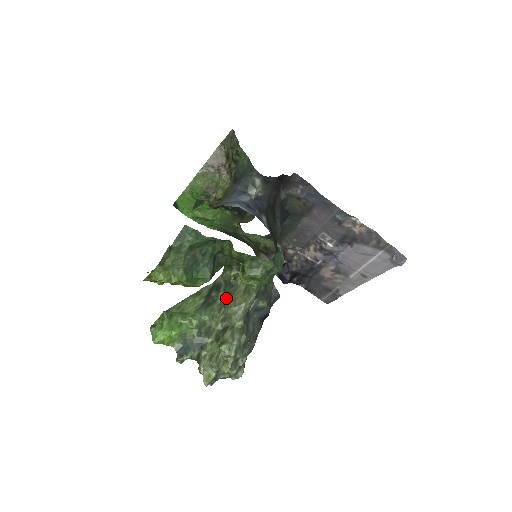
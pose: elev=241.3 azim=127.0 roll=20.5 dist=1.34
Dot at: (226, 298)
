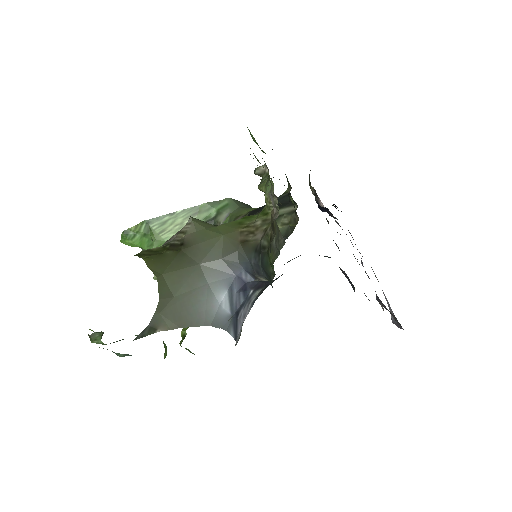
Dot at: occluded
